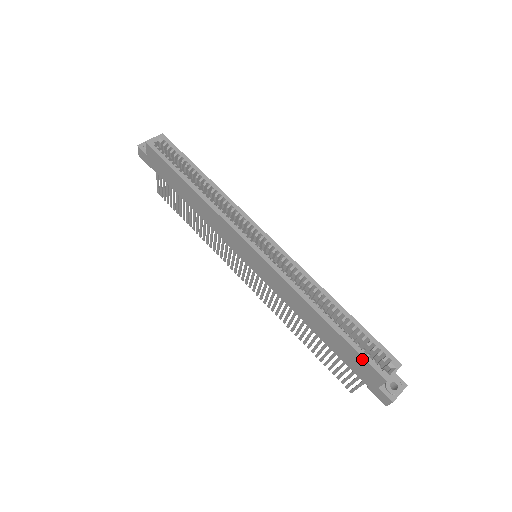
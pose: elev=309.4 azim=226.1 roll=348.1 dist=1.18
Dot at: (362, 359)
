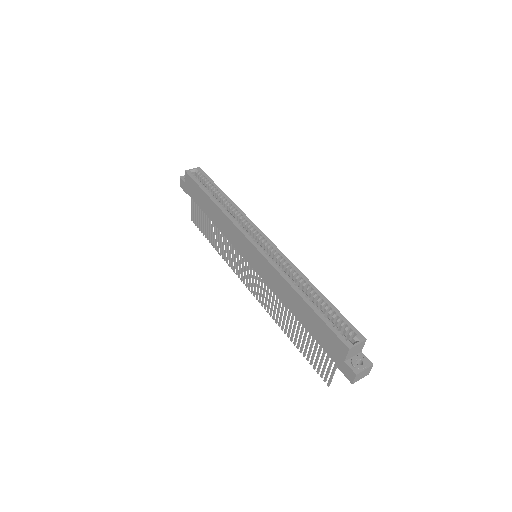
Dot at: (330, 330)
